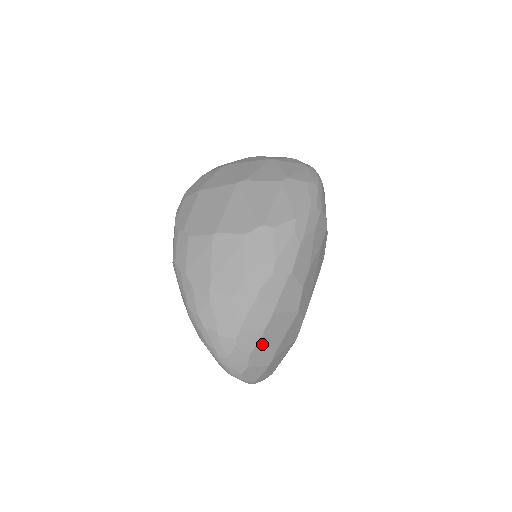
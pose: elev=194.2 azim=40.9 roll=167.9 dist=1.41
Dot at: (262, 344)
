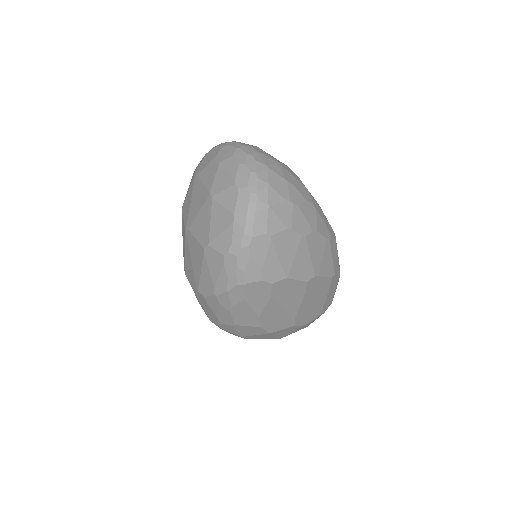
Dot at: occluded
